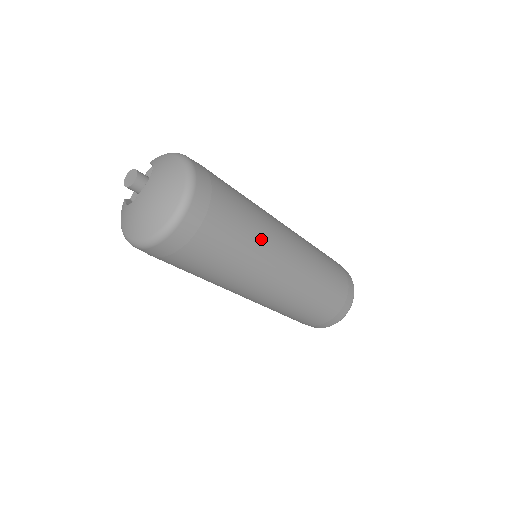
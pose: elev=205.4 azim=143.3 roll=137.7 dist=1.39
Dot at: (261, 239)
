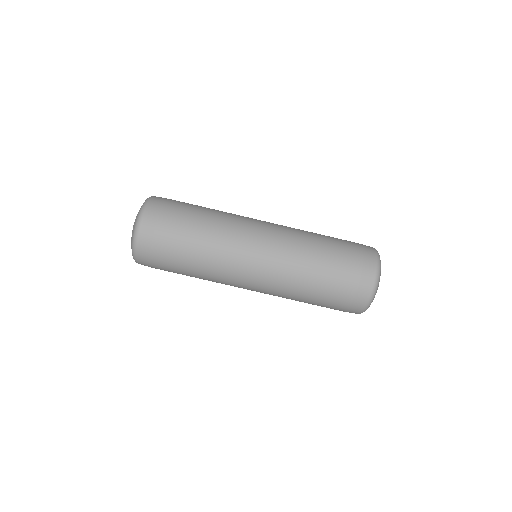
Dot at: (220, 223)
